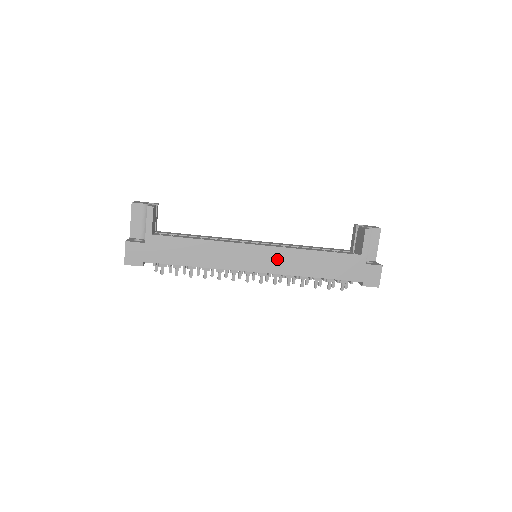
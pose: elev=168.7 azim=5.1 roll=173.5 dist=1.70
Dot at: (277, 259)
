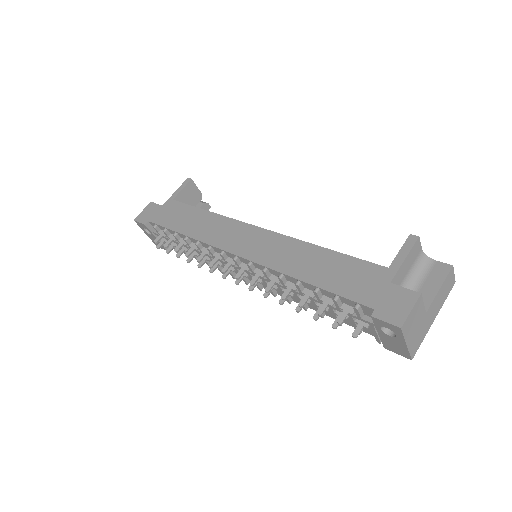
Dot at: (268, 246)
